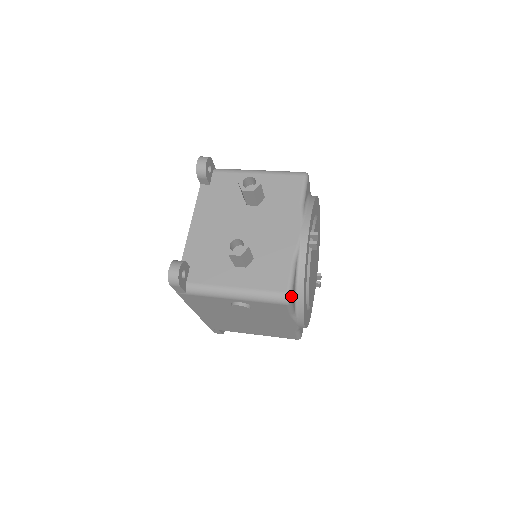
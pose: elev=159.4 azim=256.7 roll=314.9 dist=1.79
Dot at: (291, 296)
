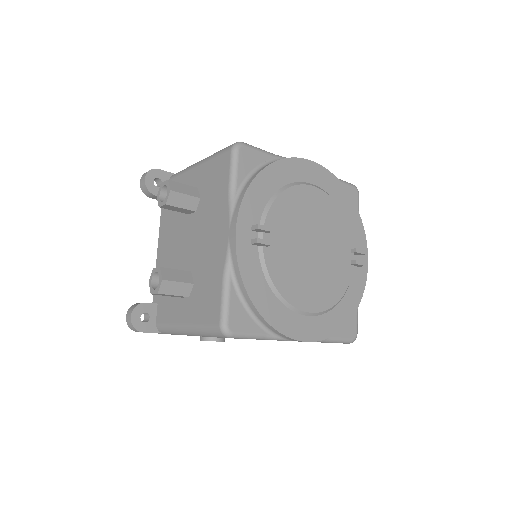
Dot at: (227, 327)
